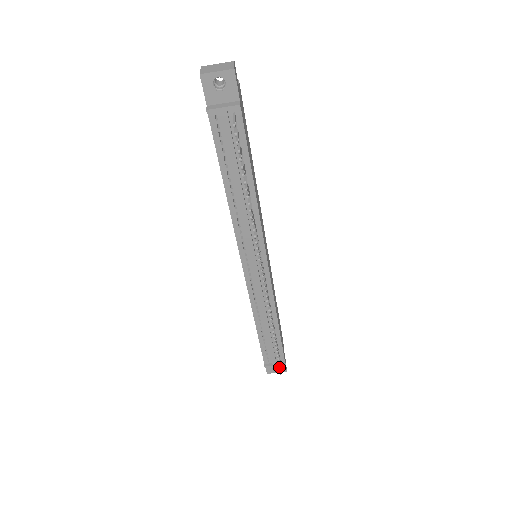
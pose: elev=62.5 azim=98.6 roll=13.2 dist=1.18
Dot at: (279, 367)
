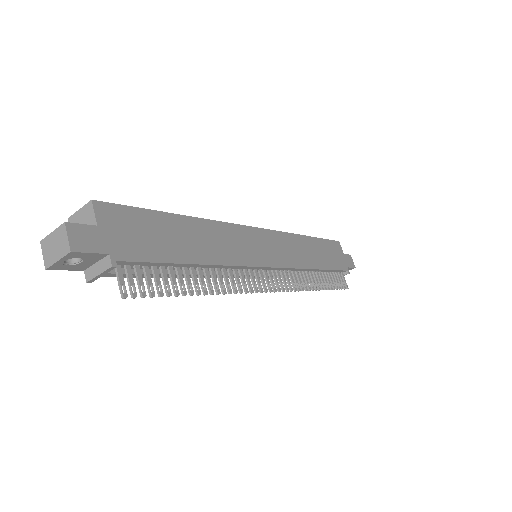
Dot at: occluded
